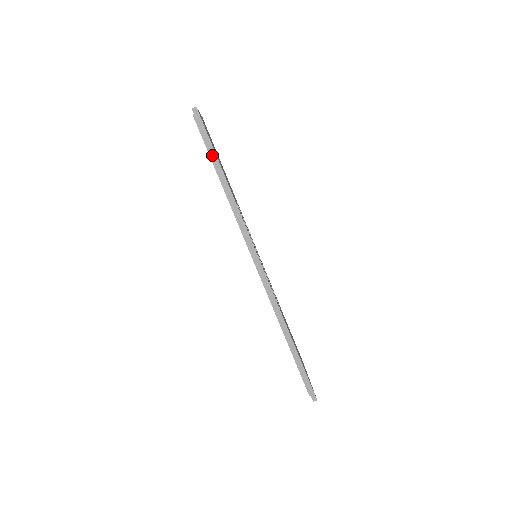
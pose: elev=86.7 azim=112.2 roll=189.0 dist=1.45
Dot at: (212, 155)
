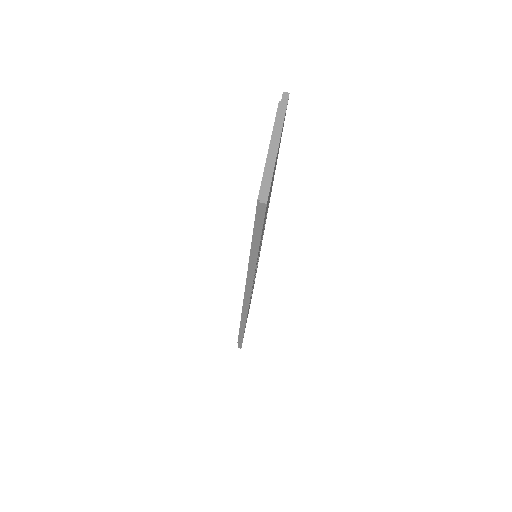
Dot at: (255, 239)
